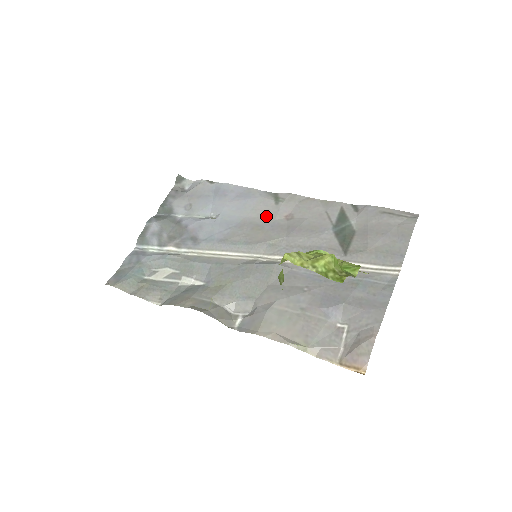
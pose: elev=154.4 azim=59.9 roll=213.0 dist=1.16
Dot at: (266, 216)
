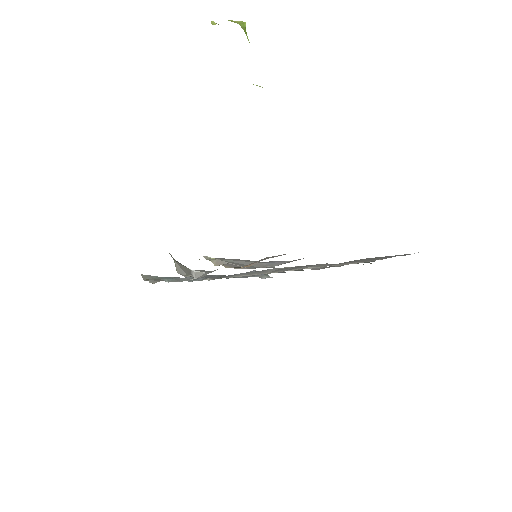
Dot at: occluded
